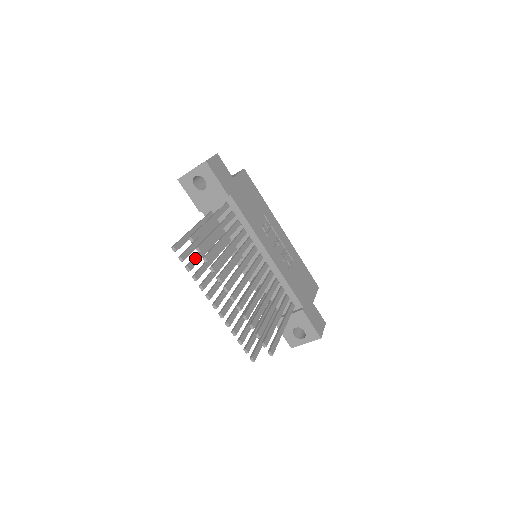
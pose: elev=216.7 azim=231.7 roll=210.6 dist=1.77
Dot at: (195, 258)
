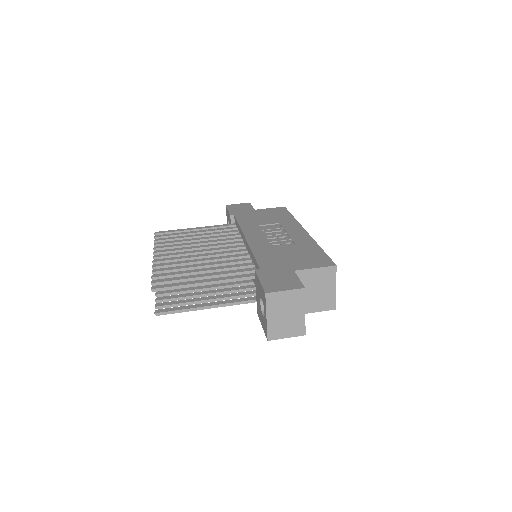
Dot at: occluded
